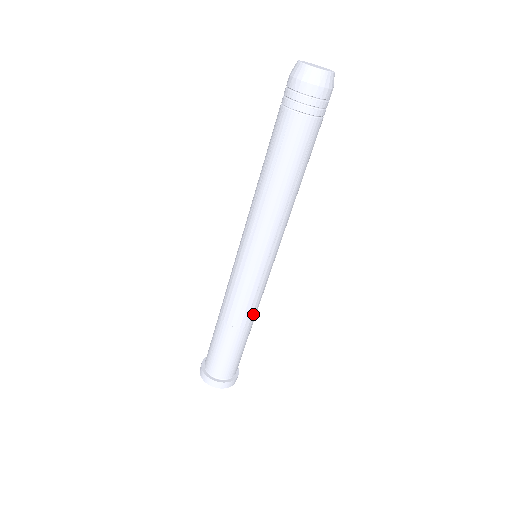
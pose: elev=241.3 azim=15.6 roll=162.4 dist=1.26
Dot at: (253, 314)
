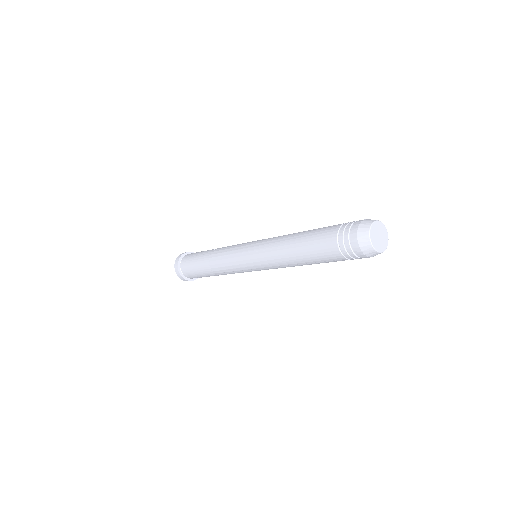
Dot at: occluded
